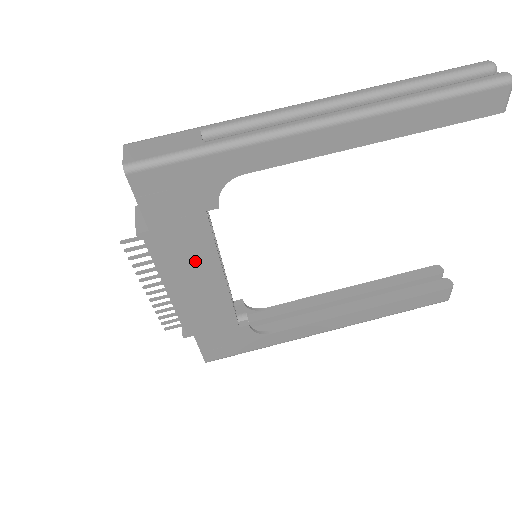
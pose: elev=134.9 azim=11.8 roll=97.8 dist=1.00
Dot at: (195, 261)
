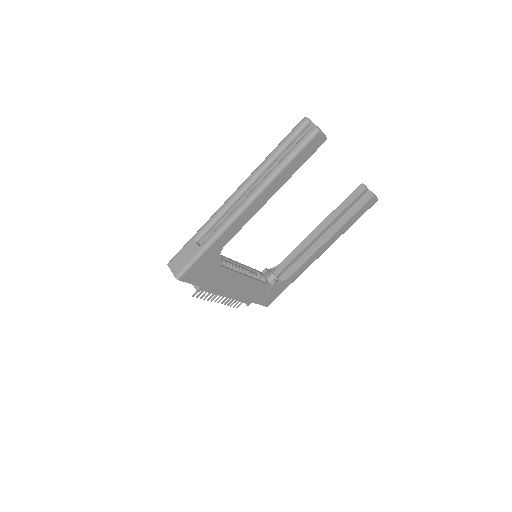
Dot at: (229, 281)
